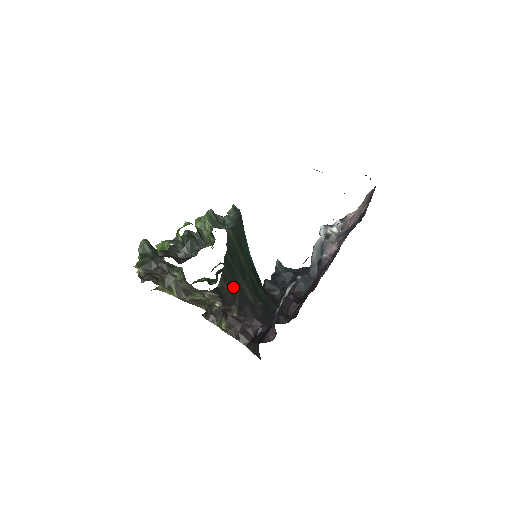
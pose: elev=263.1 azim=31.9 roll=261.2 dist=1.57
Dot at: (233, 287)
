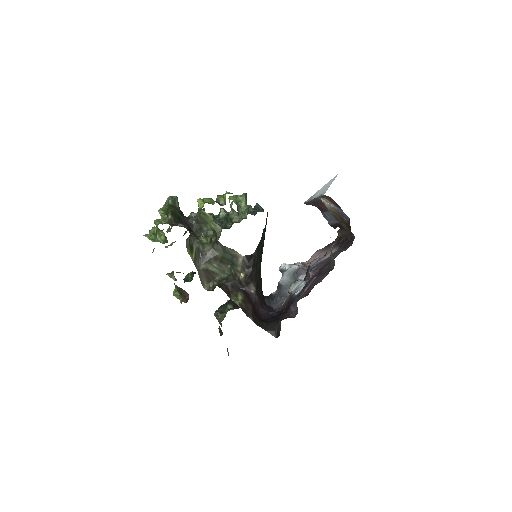
Dot at: (258, 263)
